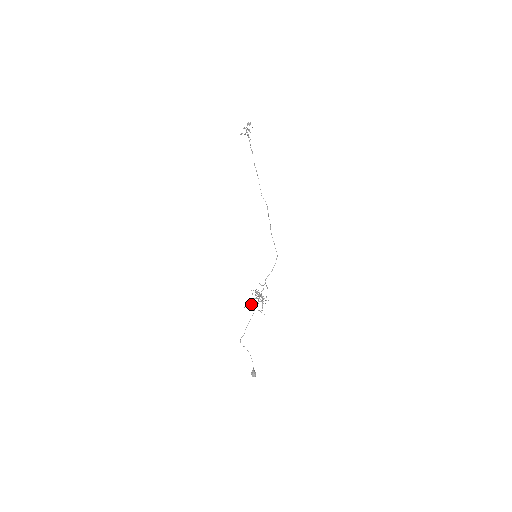
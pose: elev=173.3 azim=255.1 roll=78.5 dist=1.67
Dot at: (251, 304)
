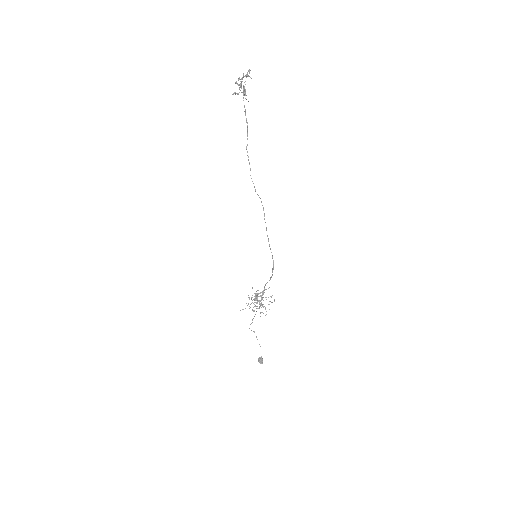
Dot at: (249, 306)
